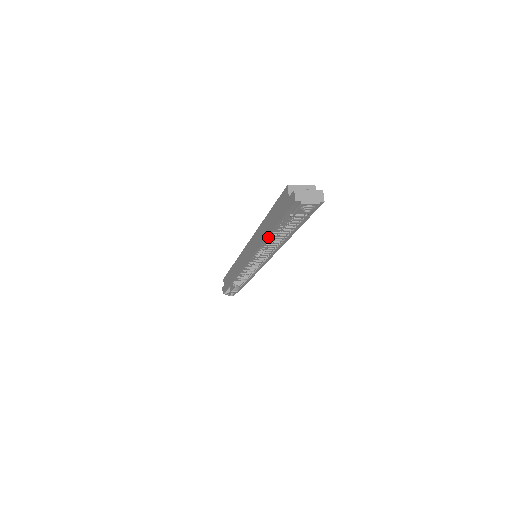
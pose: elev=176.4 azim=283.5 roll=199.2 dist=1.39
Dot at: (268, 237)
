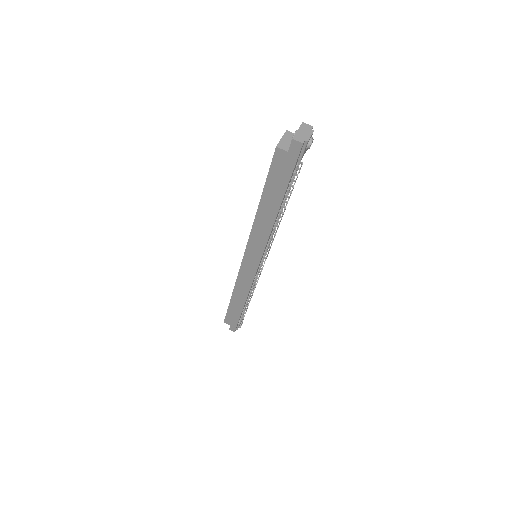
Dot at: (278, 213)
